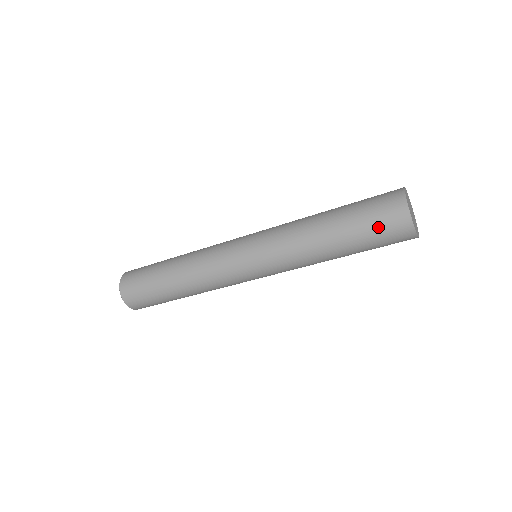
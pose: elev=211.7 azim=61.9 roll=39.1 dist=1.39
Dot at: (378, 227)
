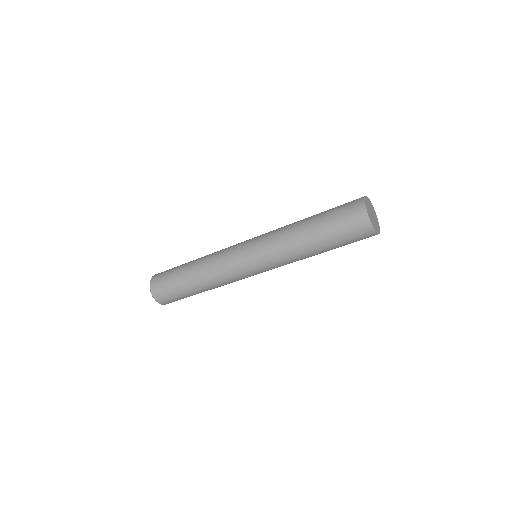
Dot at: (343, 219)
